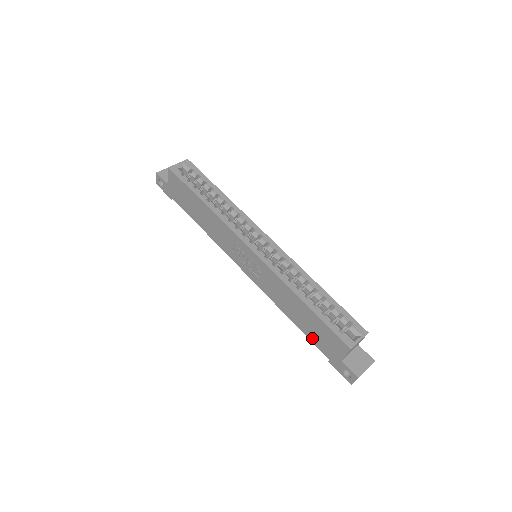
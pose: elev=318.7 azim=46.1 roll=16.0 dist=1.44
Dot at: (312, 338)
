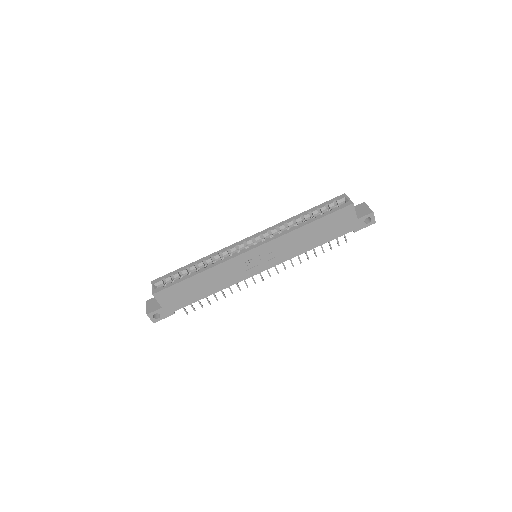
Dot at: (334, 236)
